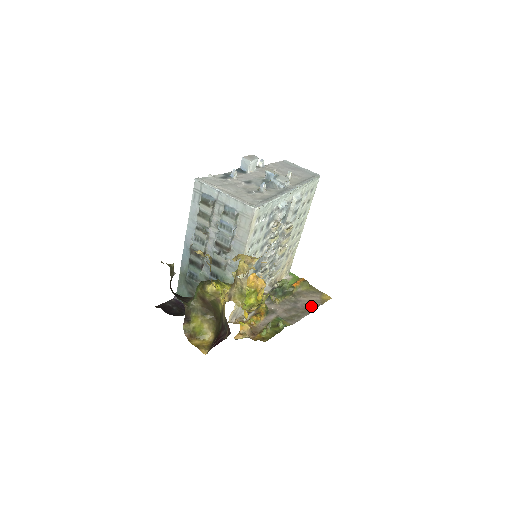
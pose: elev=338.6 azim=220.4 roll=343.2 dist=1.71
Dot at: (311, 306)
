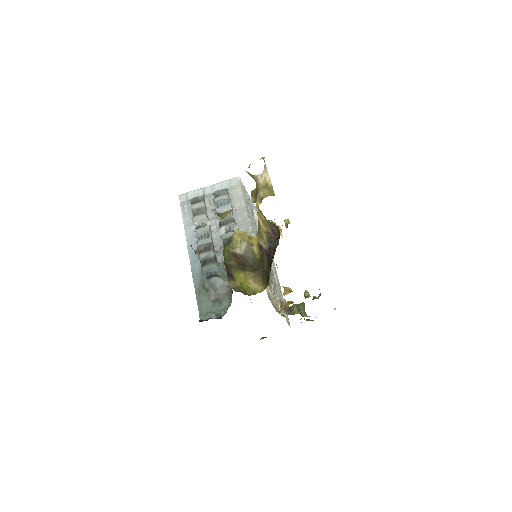
Dot at: occluded
